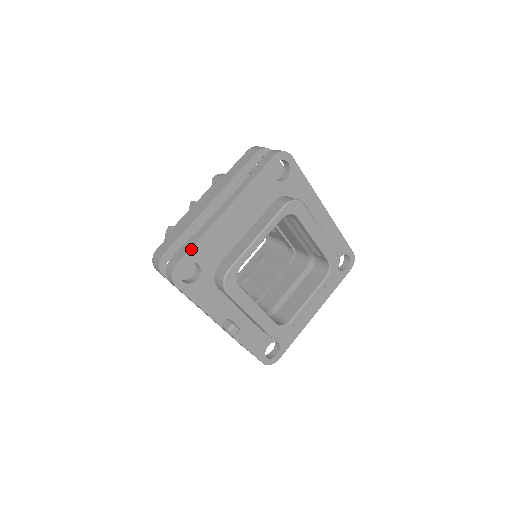
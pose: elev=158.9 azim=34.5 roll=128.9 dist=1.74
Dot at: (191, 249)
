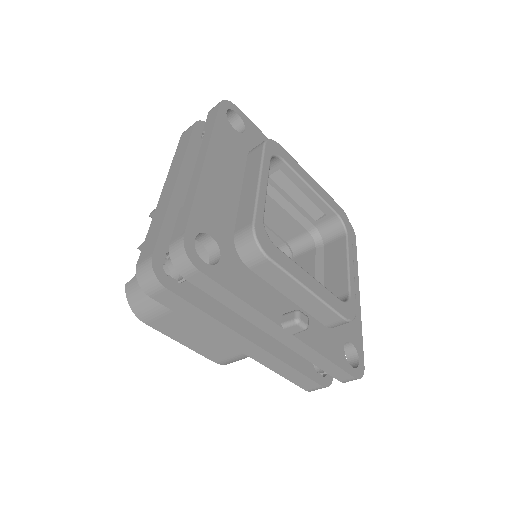
Dot at: (191, 214)
